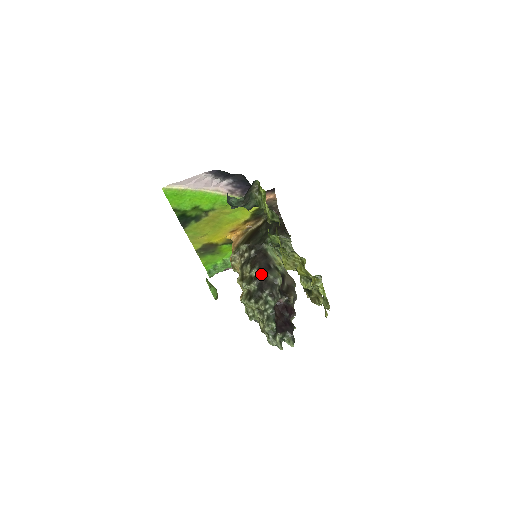
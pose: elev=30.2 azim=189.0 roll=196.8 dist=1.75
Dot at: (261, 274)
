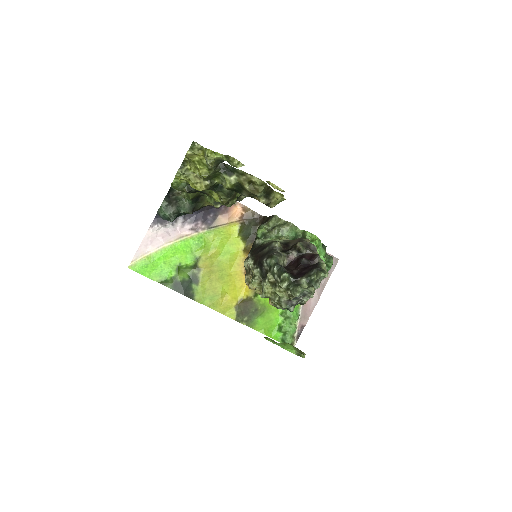
Dot at: (257, 256)
